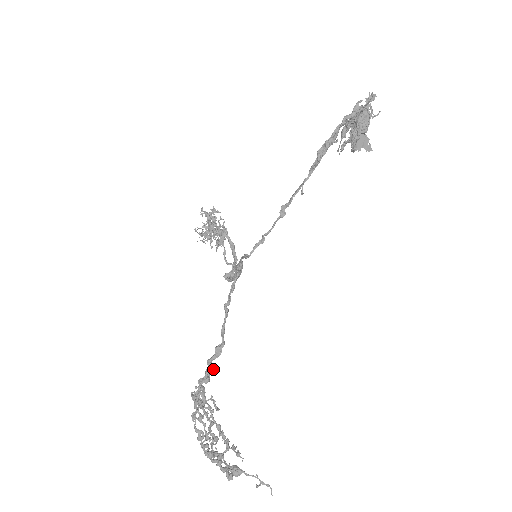
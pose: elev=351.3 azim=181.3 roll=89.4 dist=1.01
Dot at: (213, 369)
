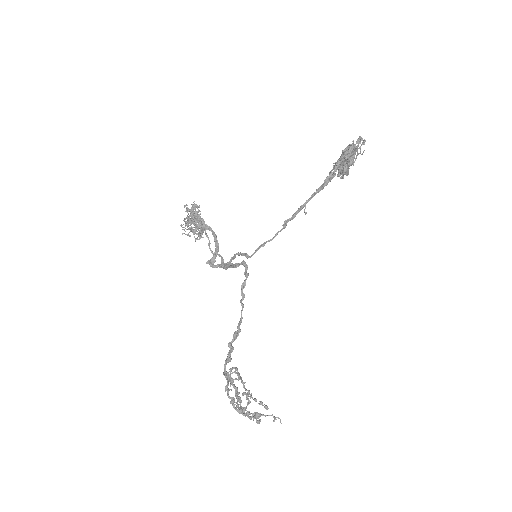
Dot at: occluded
